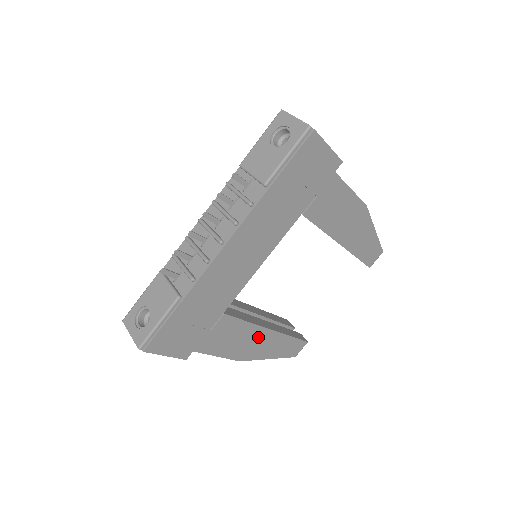
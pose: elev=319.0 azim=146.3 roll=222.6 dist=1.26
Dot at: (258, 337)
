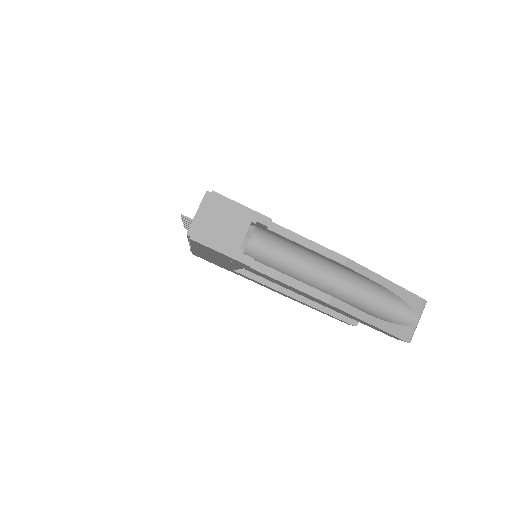
Dot at: (285, 295)
